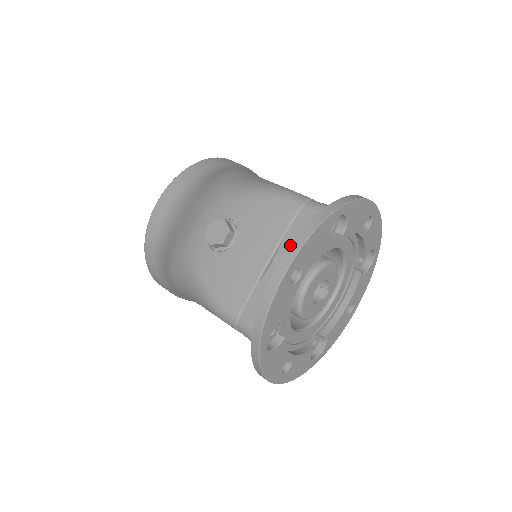
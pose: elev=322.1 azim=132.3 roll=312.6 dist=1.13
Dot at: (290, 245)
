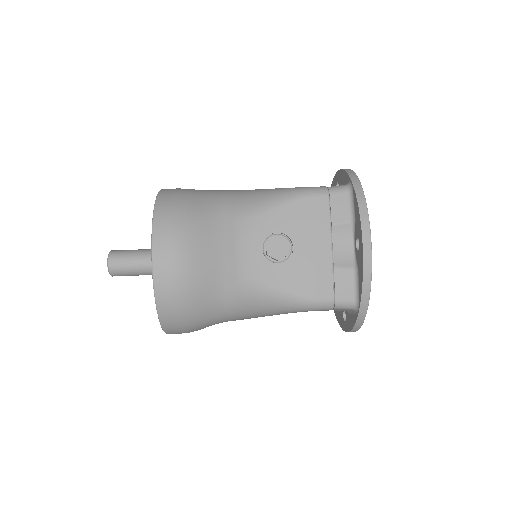
Dot at: (361, 224)
